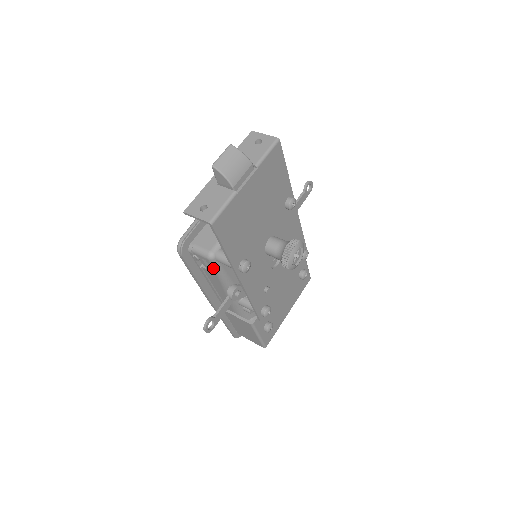
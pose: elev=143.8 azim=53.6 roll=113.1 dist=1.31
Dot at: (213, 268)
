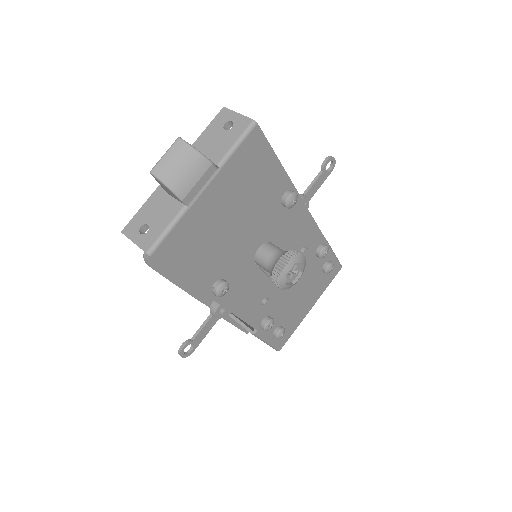
Dot at: occluded
